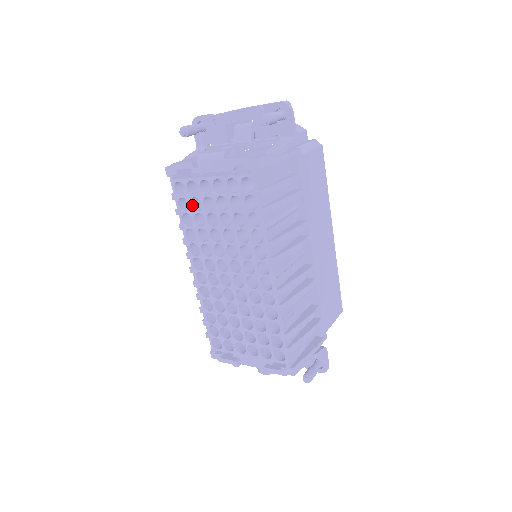
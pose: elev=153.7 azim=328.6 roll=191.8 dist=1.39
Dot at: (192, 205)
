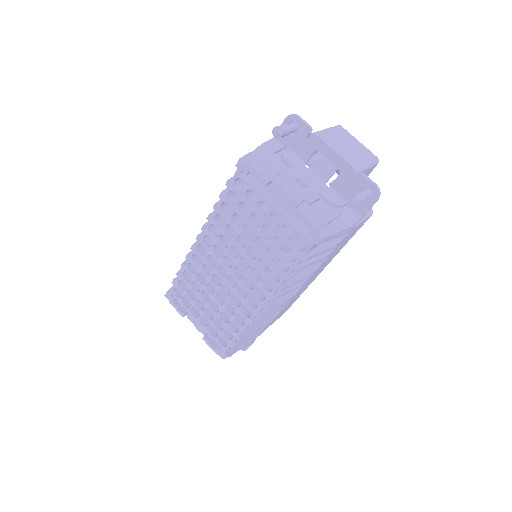
Dot at: (239, 204)
